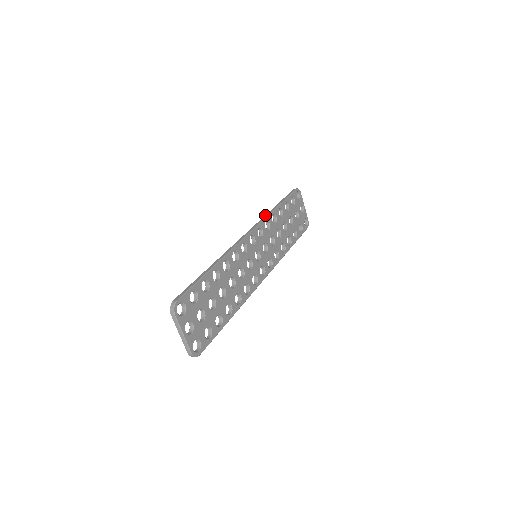
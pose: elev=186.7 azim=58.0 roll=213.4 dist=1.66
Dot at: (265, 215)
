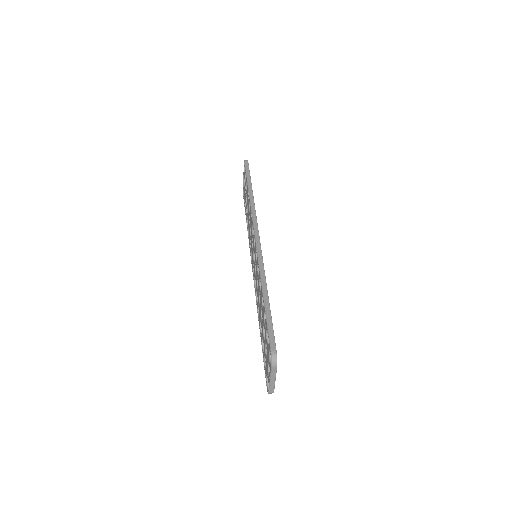
Dot at: (251, 206)
